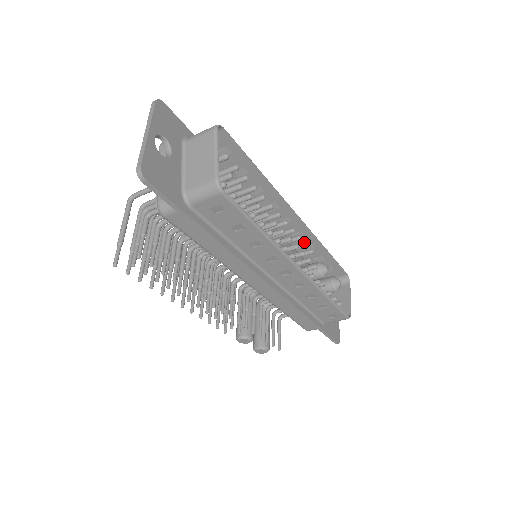
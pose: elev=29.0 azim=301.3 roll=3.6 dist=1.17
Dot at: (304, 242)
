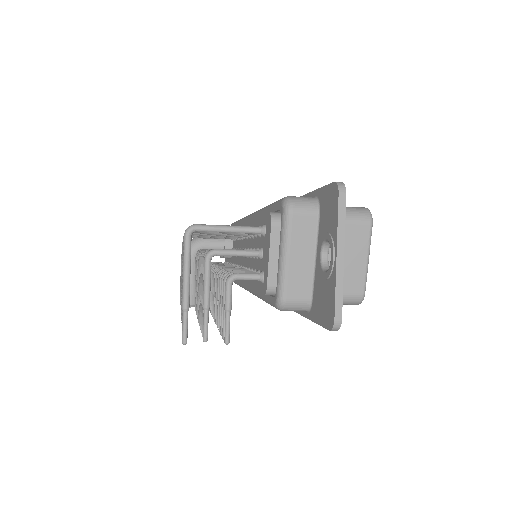
Dot at: occluded
